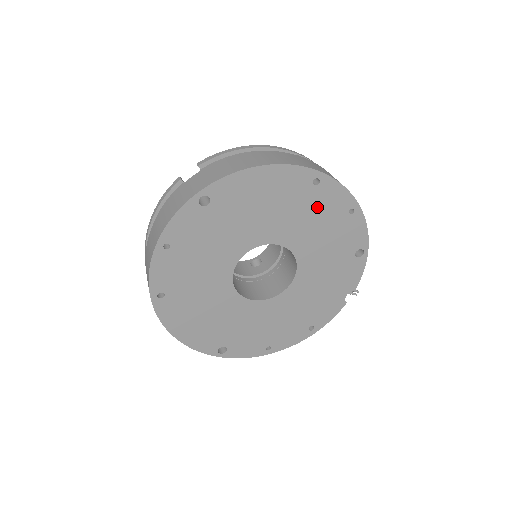
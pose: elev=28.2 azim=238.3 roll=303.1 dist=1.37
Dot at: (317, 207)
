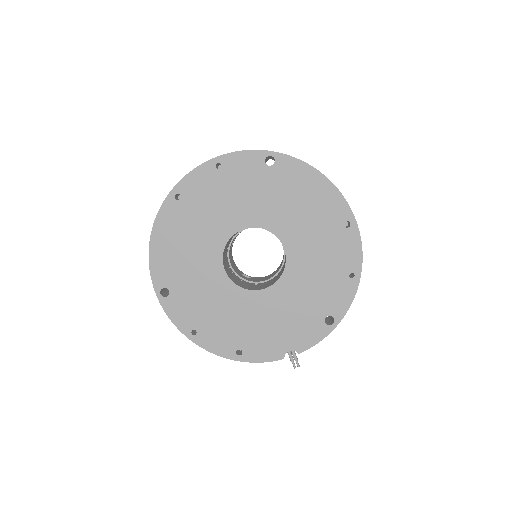
Dot at: (332, 245)
